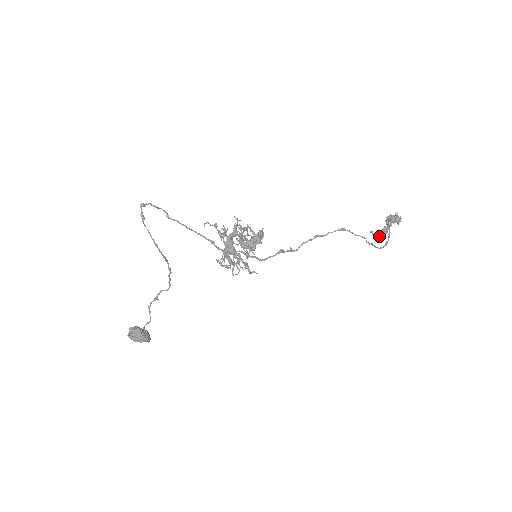
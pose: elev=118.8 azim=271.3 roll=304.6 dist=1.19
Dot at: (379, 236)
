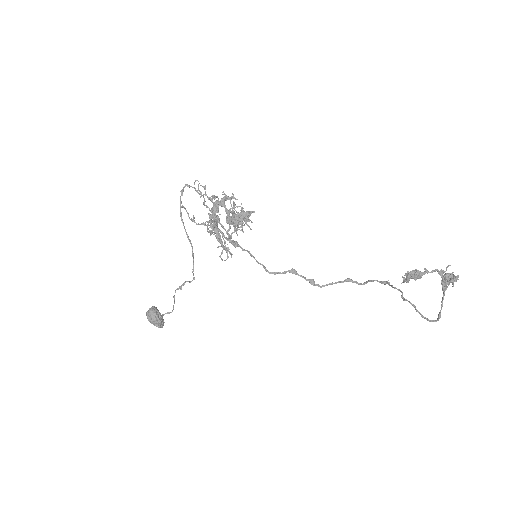
Dot at: (405, 279)
